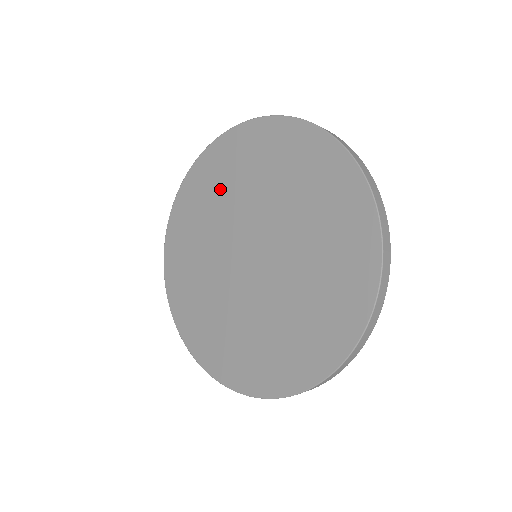
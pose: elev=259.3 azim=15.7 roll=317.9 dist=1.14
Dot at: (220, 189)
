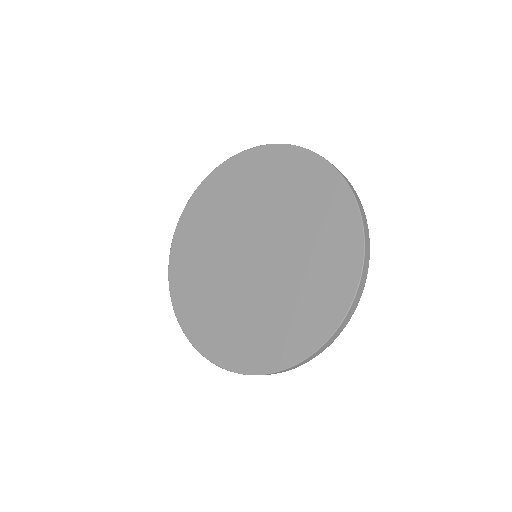
Dot at: (213, 216)
